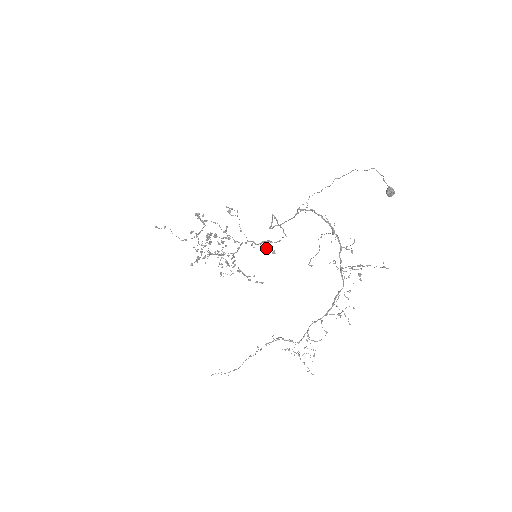
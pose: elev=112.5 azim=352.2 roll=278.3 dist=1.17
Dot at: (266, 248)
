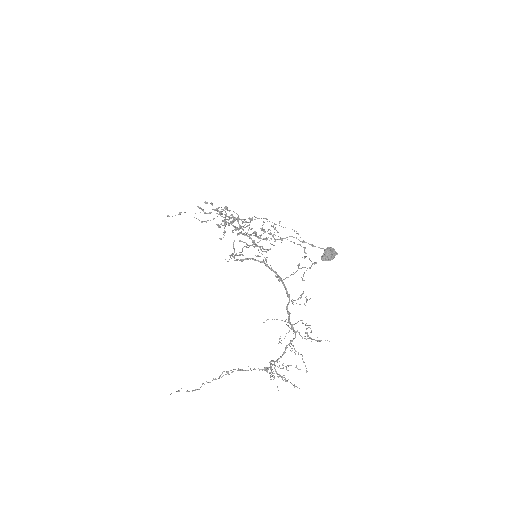
Dot at: occluded
